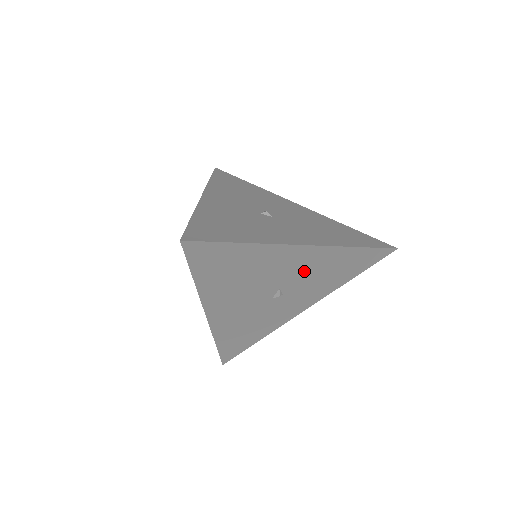
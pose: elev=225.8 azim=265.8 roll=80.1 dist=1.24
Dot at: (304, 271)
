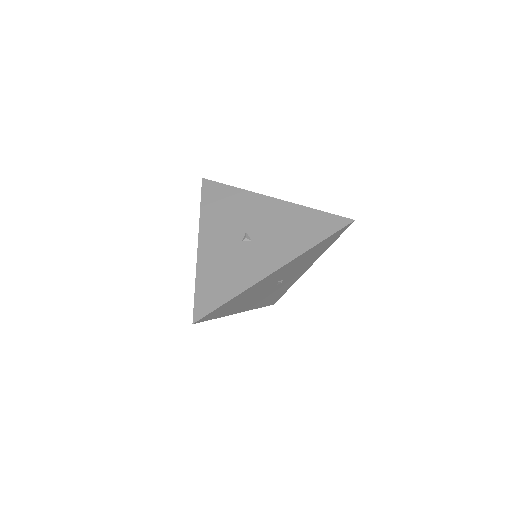
Dot at: (288, 270)
